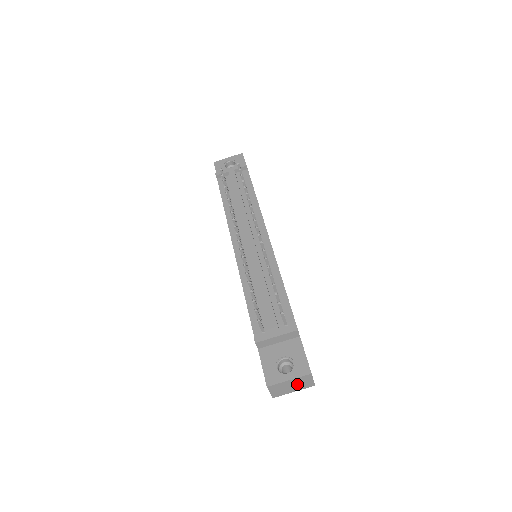
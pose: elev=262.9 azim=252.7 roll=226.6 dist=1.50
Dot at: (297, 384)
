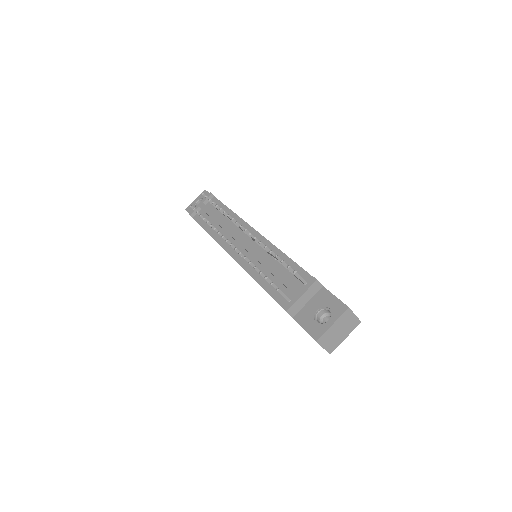
Dot at: (343, 327)
